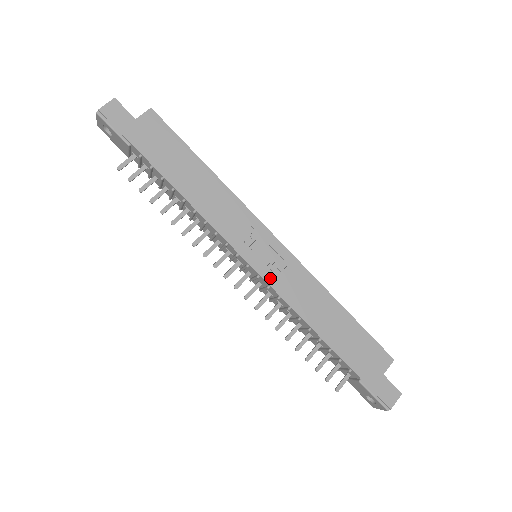
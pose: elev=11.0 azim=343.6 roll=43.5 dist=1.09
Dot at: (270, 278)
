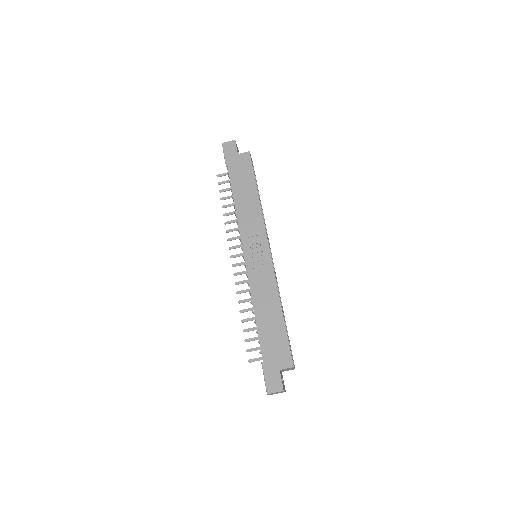
Dot at: (250, 269)
